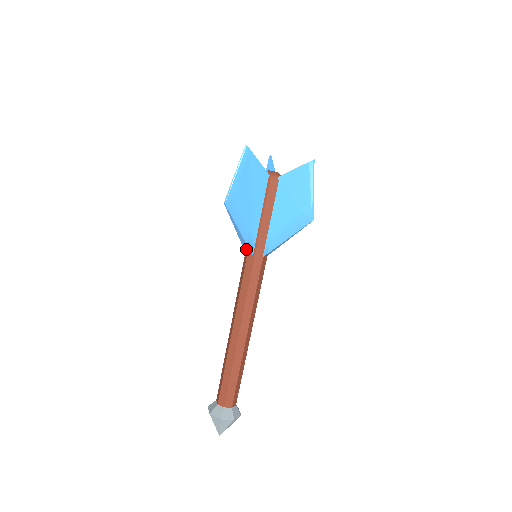
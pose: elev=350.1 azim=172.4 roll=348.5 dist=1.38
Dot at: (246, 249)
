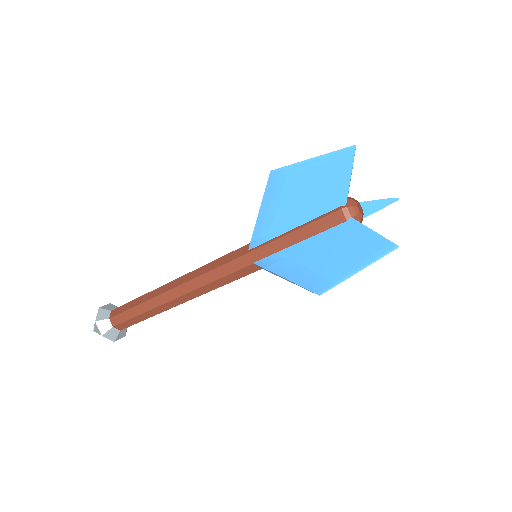
Dot at: occluded
